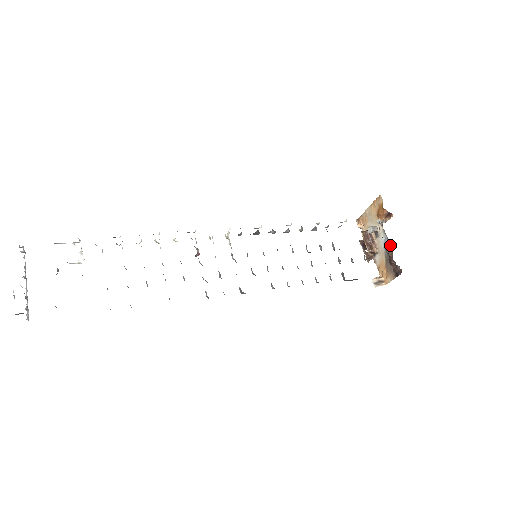
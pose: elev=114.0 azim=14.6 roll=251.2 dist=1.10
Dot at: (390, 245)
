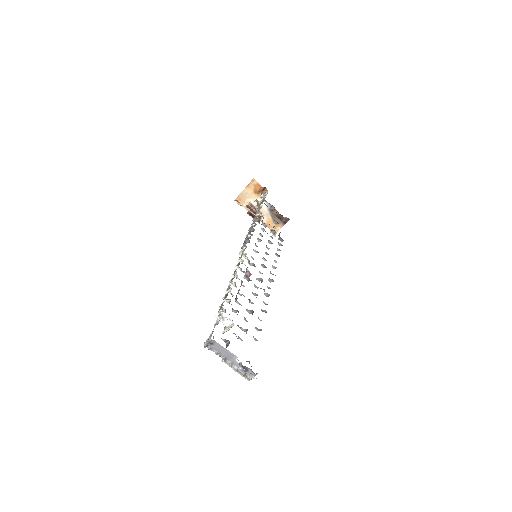
Dot at: (273, 207)
